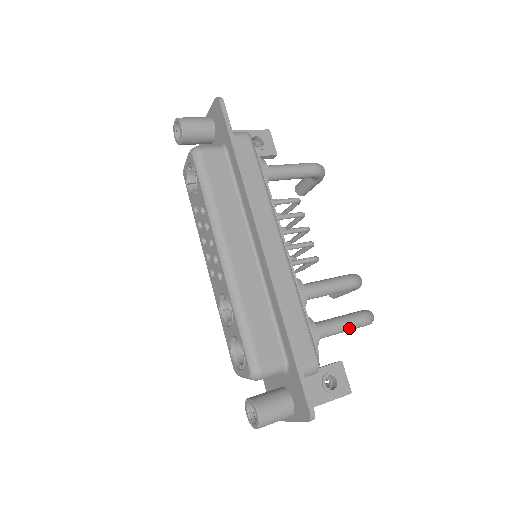
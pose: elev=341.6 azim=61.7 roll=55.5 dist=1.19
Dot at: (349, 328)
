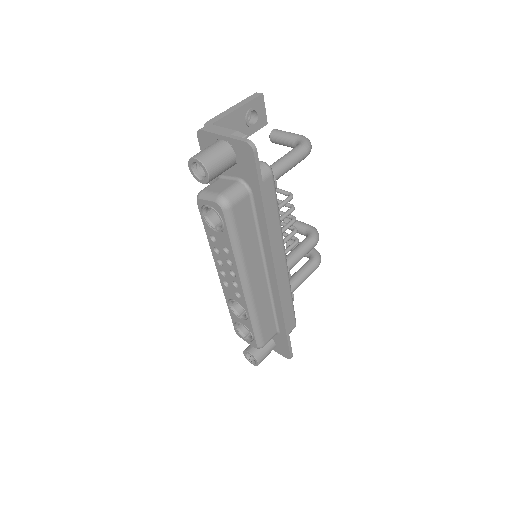
Dot at: (307, 277)
